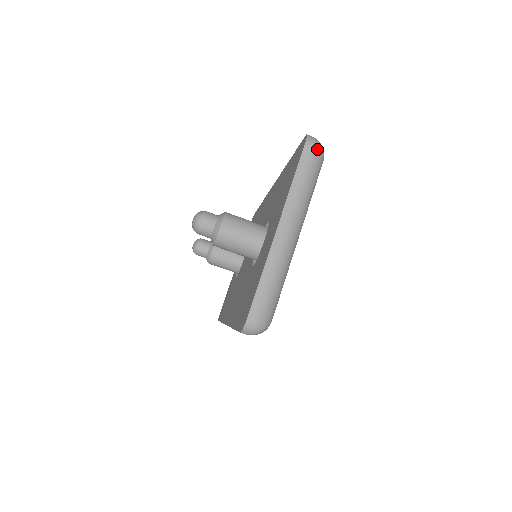
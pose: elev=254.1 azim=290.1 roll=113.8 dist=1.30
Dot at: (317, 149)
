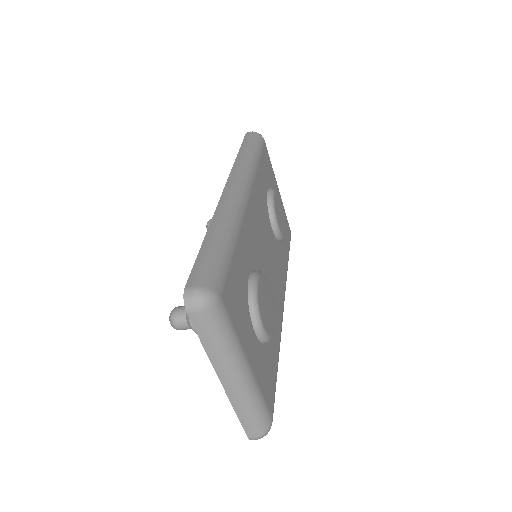
Dot at: (202, 310)
